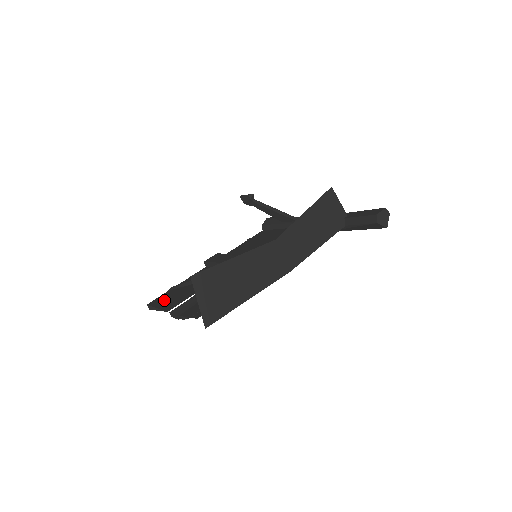
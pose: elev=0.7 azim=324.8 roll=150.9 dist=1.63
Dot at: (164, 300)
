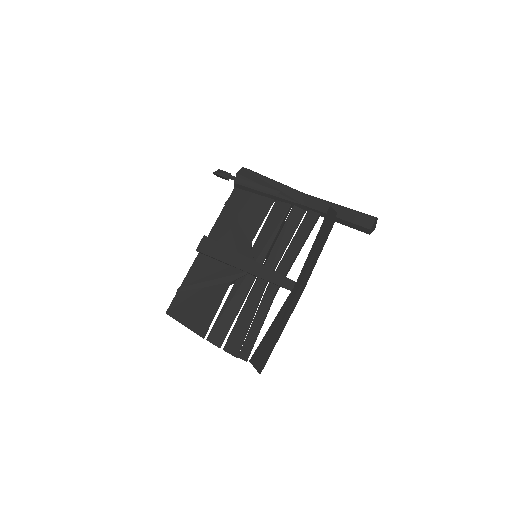
Dot at: (184, 312)
